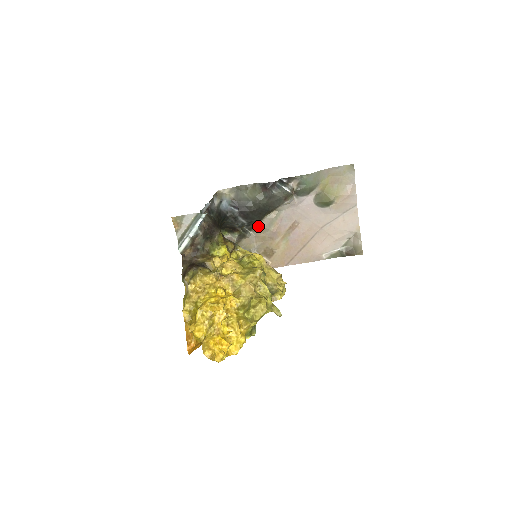
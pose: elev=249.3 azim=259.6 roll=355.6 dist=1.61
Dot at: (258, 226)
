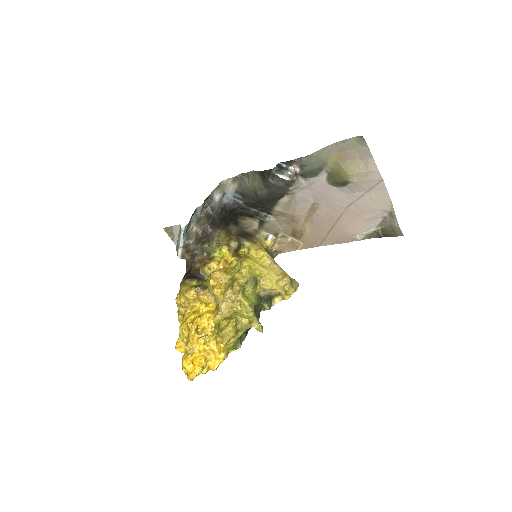
Dot at: (274, 211)
